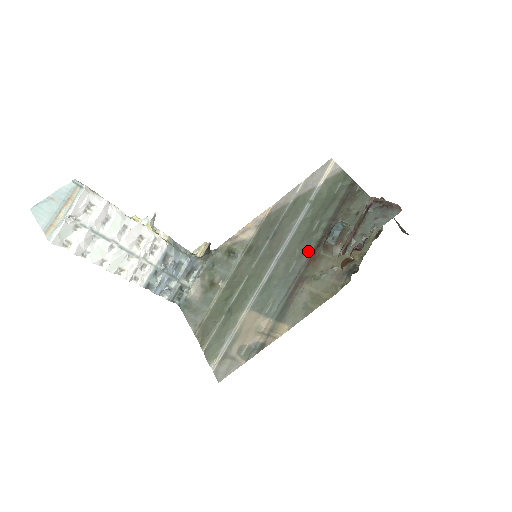
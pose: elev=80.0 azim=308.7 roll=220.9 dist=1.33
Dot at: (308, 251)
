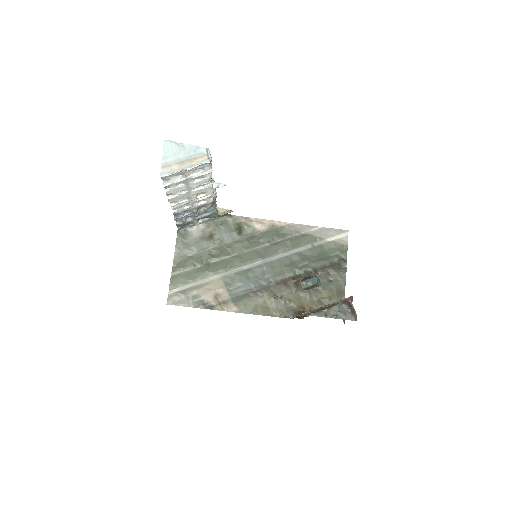
Dot at: (285, 276)
